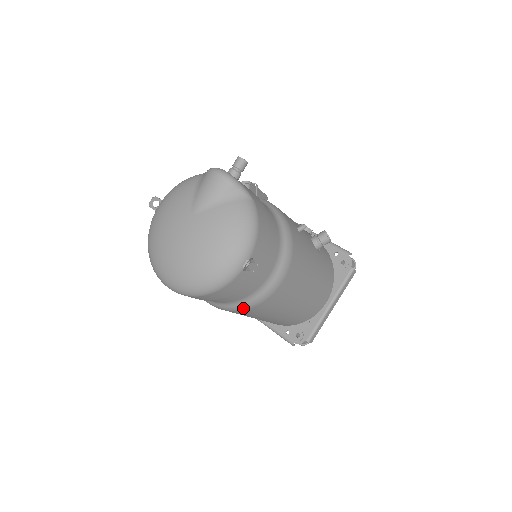
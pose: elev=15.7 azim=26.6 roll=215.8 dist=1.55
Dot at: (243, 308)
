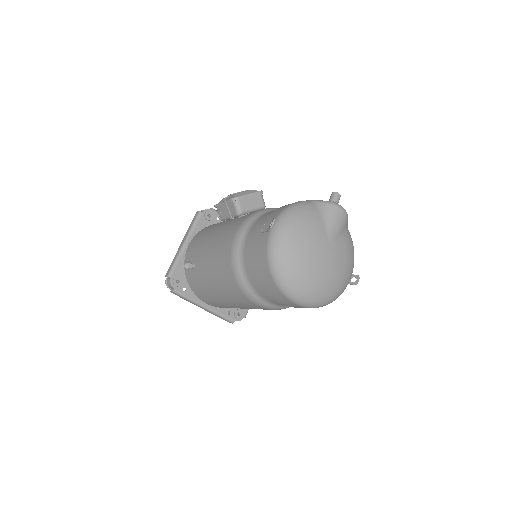
Dot at: occluded
